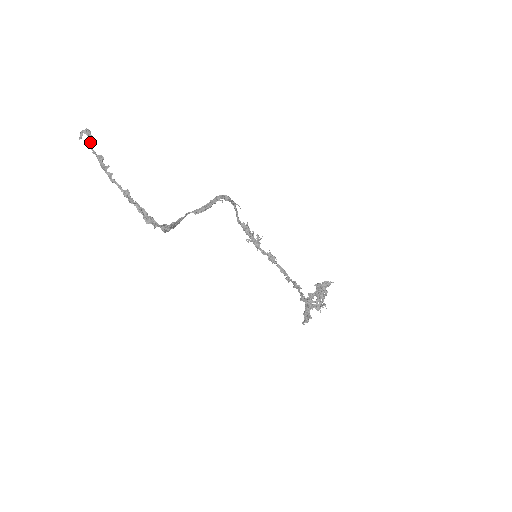
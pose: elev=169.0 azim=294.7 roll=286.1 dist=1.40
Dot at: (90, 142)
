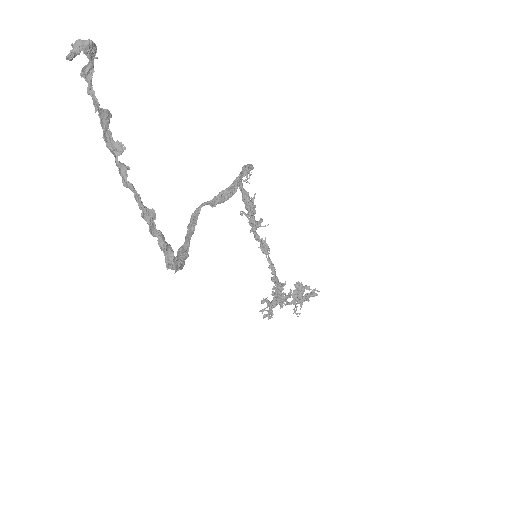
Dot at: (91, 75)
